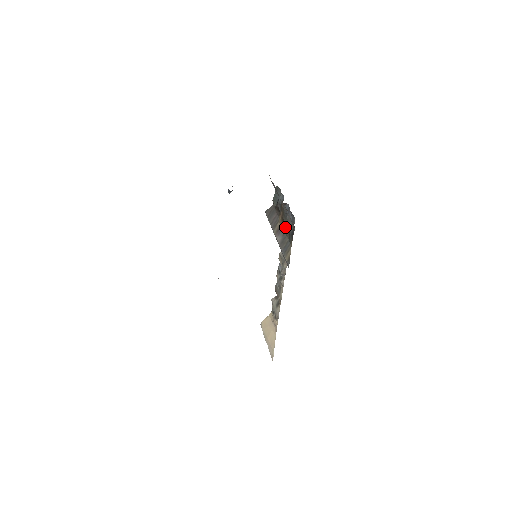
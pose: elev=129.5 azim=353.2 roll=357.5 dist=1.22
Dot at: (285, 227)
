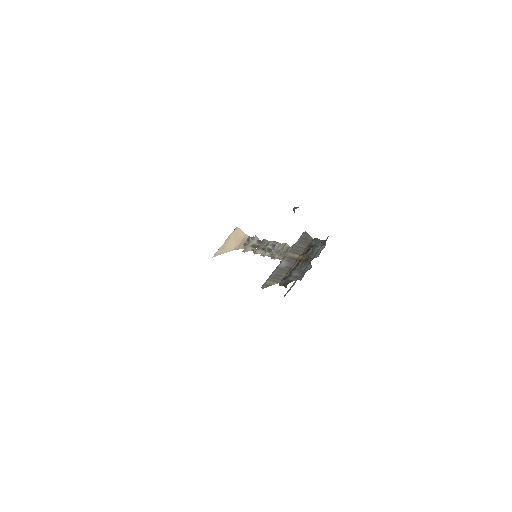
Dot at: (294, 267)
